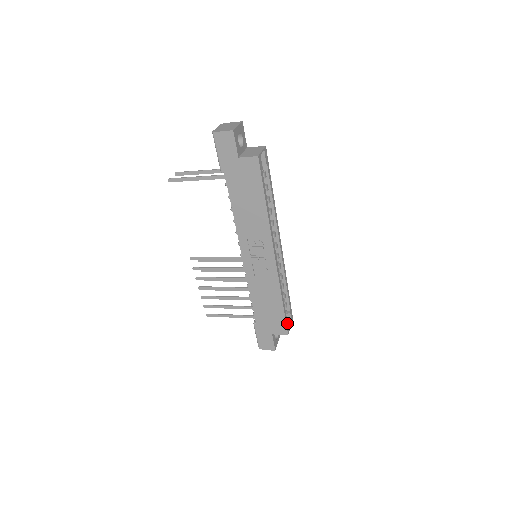
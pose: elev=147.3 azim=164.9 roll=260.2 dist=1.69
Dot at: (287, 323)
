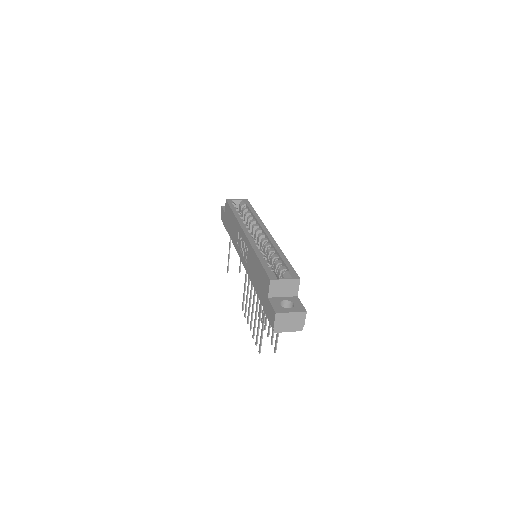
Dot at: (271, 273)
